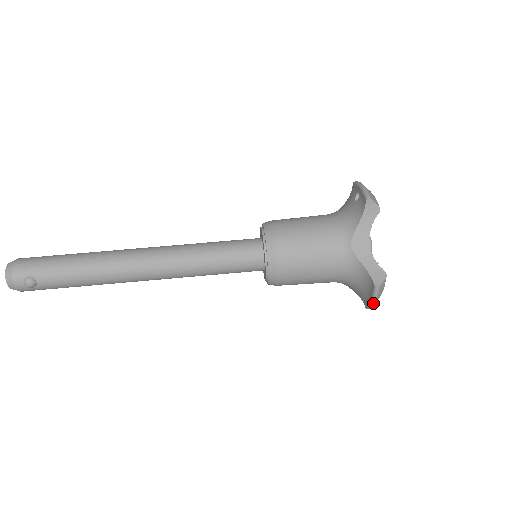
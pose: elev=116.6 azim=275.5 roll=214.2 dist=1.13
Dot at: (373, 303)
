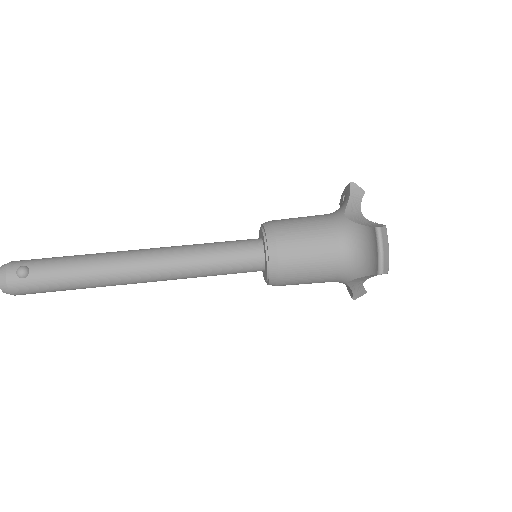
Dot at: (381, 255)
